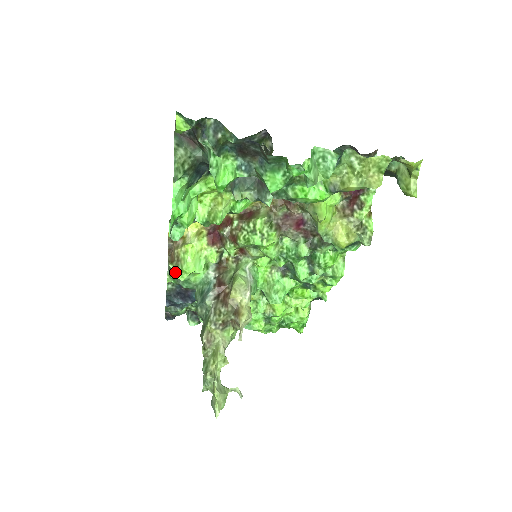
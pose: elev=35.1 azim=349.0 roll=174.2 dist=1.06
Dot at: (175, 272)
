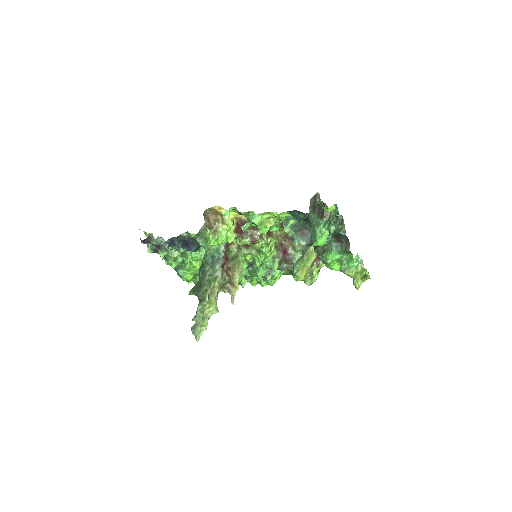
Dot at: (211, 237)
